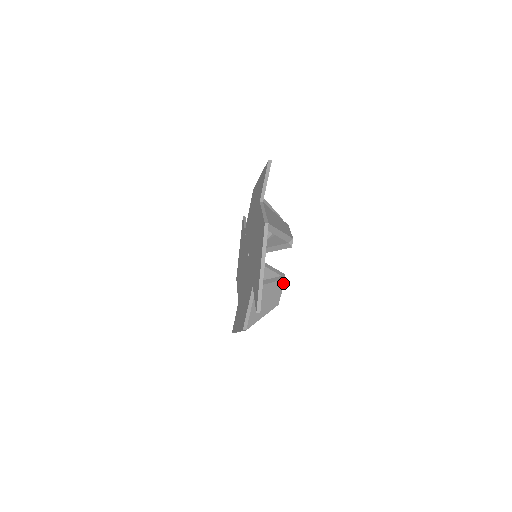
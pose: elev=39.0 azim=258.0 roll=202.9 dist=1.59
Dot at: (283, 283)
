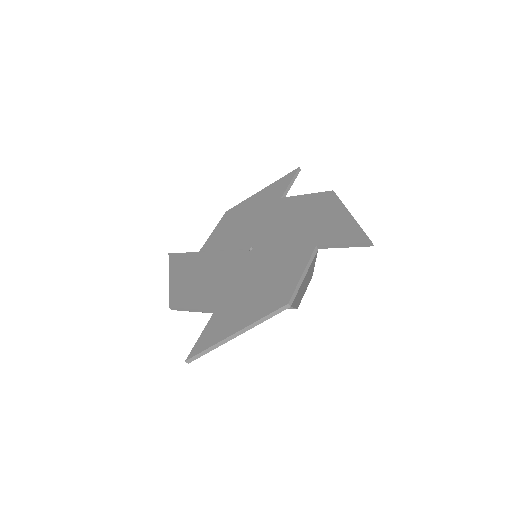
Dot at: occluded
